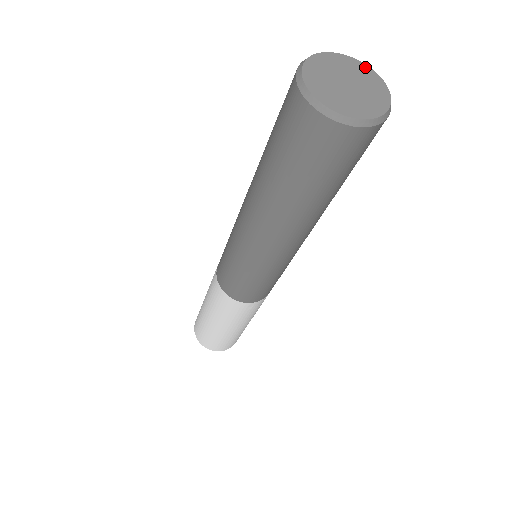
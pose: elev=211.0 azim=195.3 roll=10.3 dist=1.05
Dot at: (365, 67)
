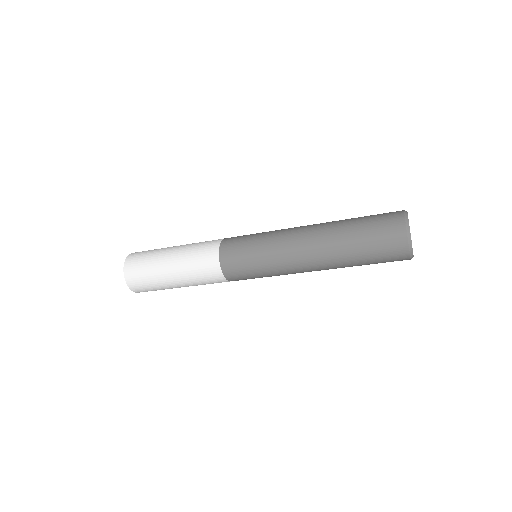
Dot at: occluded
